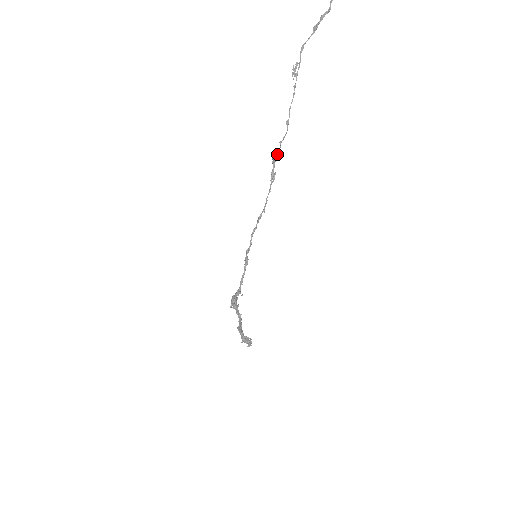
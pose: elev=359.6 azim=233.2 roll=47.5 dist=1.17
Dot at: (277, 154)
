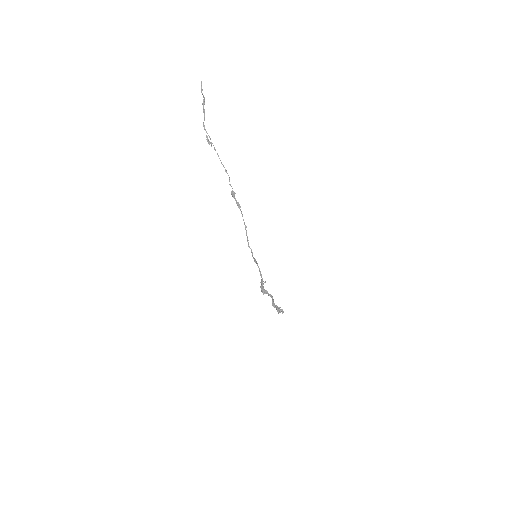
Dot at: (234, 192)
